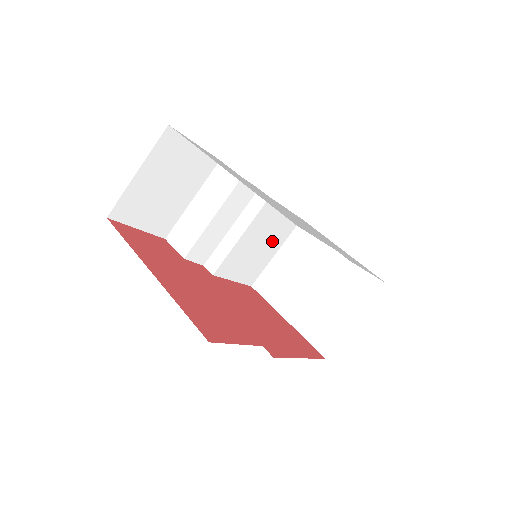
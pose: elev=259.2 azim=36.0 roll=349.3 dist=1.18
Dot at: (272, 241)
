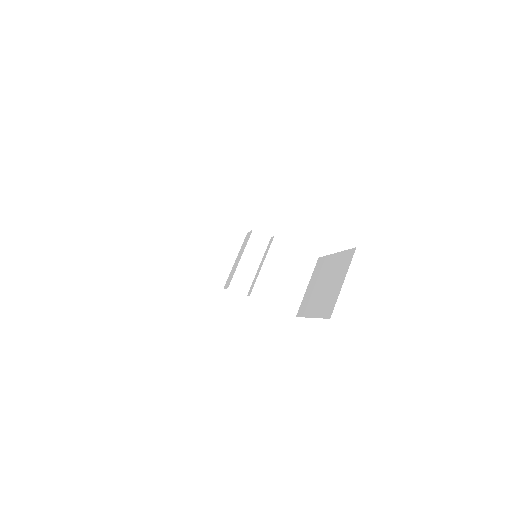
Dot at: (297, 275)
